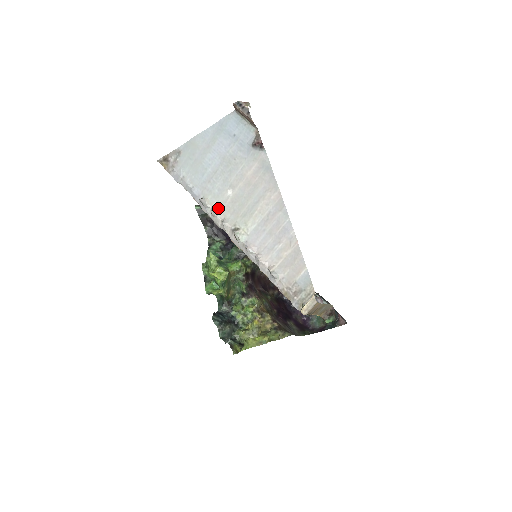
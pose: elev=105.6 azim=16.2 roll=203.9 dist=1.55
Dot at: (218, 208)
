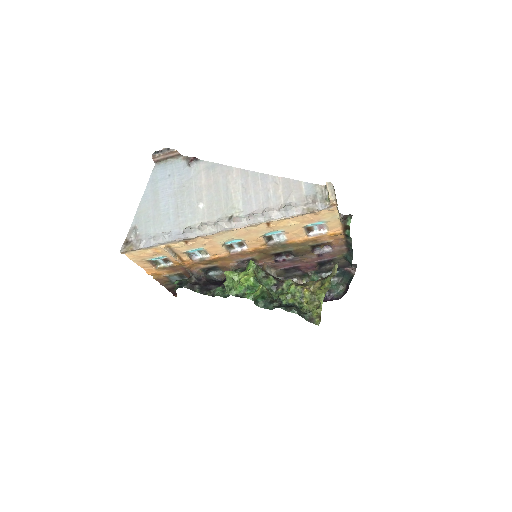
Dot at: (203, 222)
